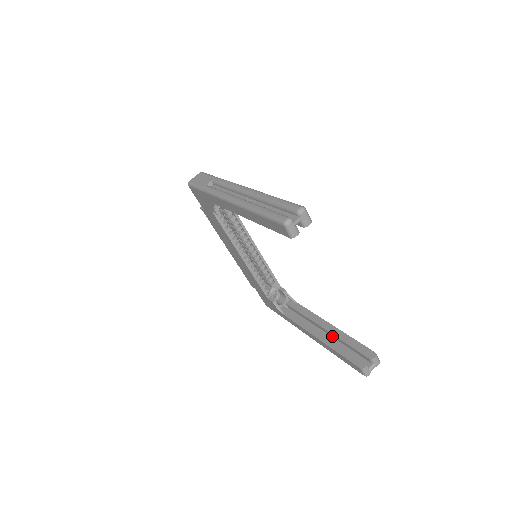
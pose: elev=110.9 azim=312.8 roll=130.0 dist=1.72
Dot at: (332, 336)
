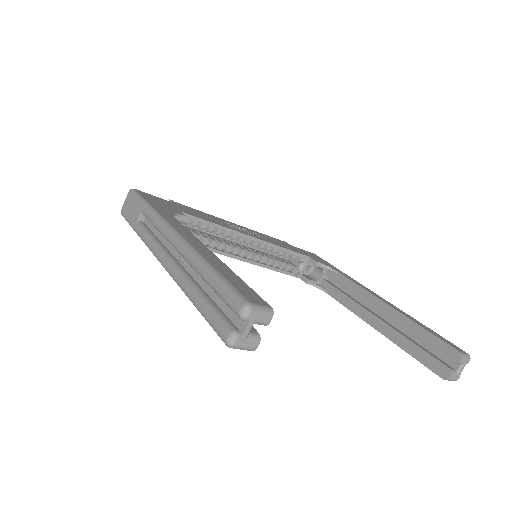
Dot at: occluded
